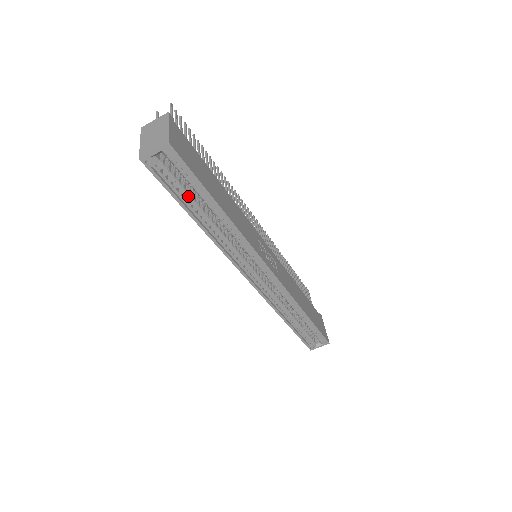
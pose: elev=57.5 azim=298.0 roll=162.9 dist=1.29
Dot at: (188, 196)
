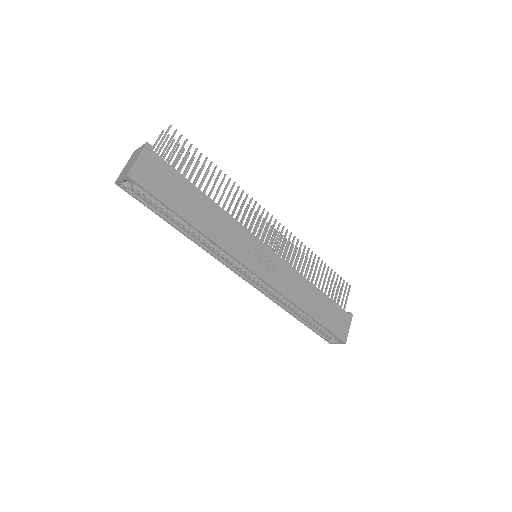
Dot at: (163, 210)
